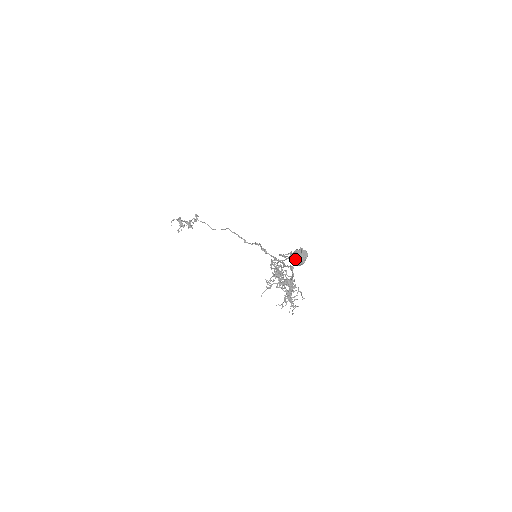
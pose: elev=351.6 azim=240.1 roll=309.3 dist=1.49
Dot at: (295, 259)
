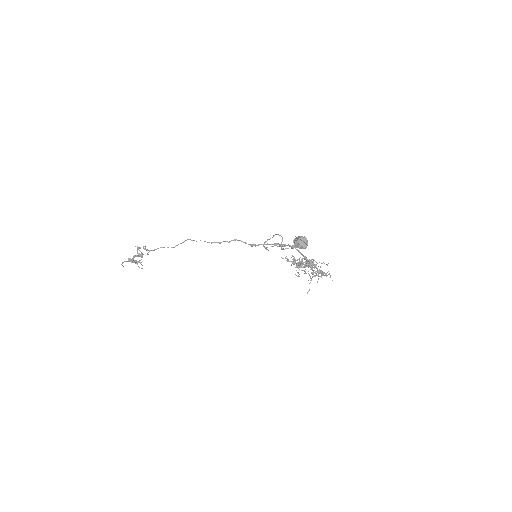
Dot at: (302, 248)
